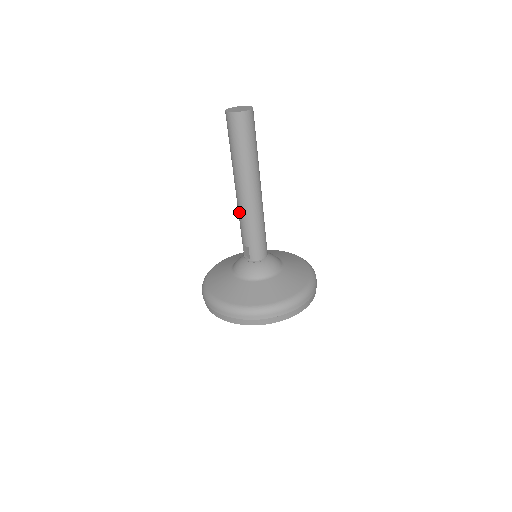
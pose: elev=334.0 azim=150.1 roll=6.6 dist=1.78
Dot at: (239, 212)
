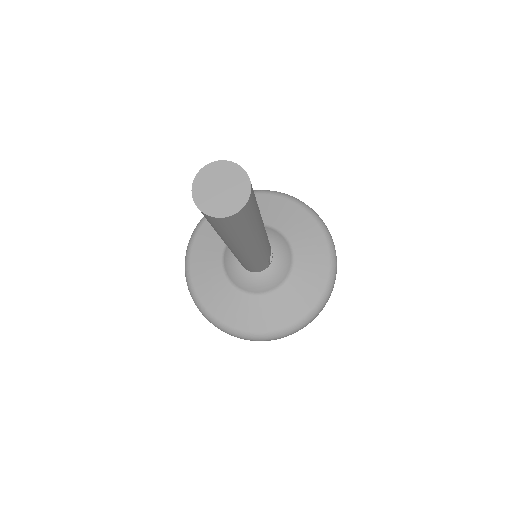
Dot at: occluded
